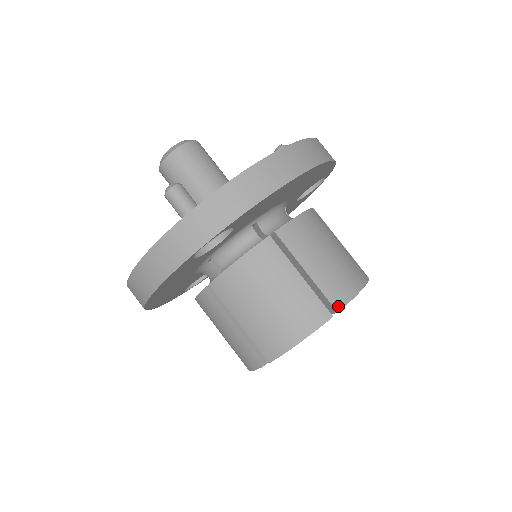
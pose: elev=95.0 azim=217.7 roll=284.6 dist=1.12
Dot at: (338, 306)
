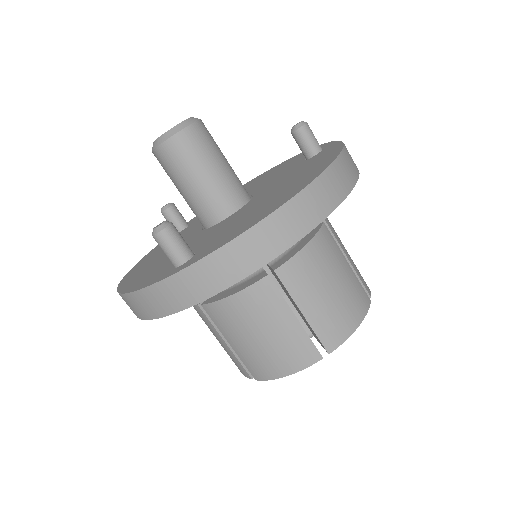
Dot at: (330, 348)
